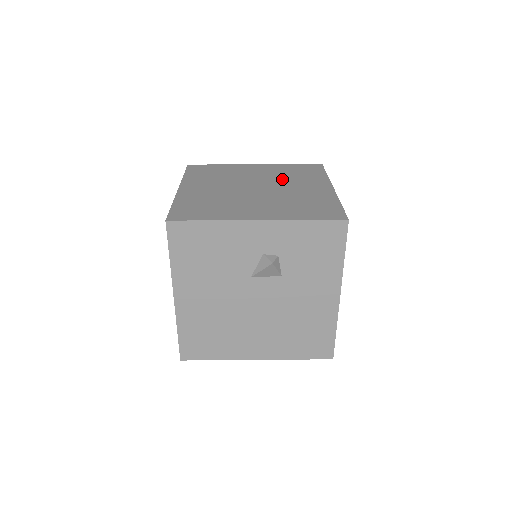
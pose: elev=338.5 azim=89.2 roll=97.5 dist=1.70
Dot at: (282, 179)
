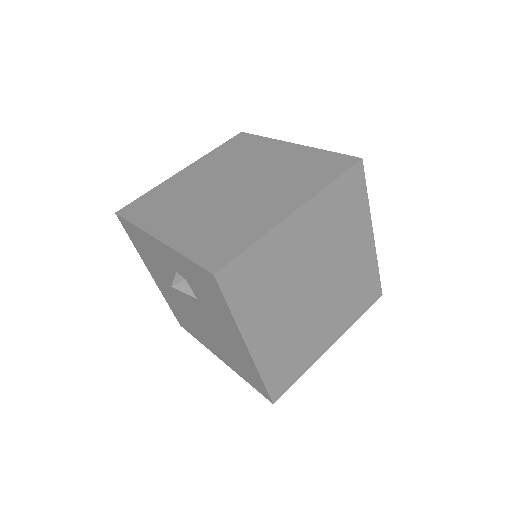
Dot at: (274, 178)
